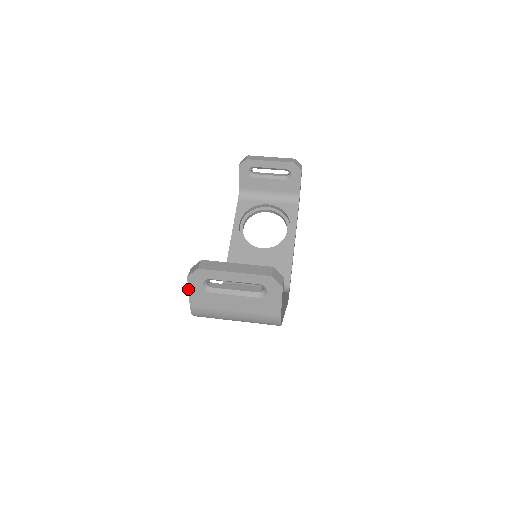
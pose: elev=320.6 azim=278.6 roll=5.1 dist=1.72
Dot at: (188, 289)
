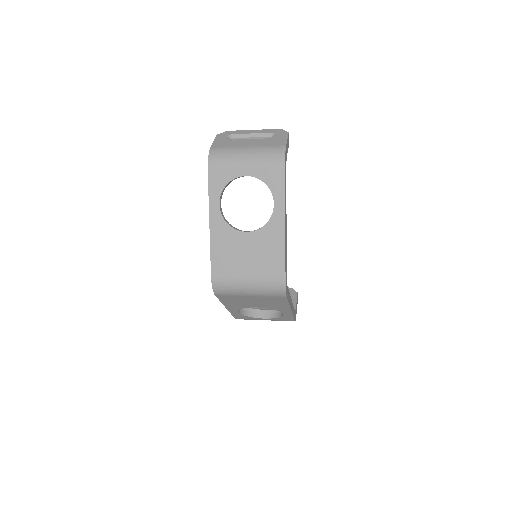
Dot at: (214, 140)
